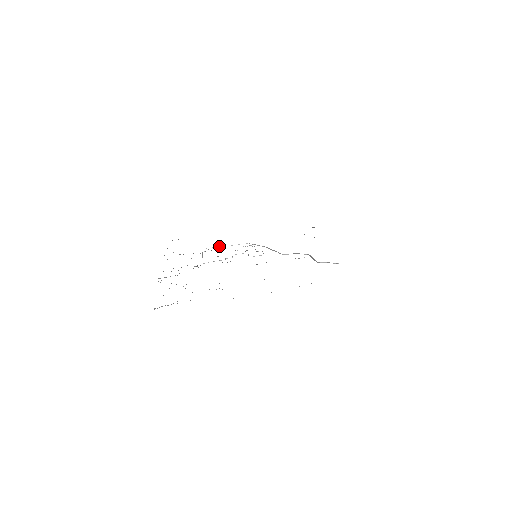
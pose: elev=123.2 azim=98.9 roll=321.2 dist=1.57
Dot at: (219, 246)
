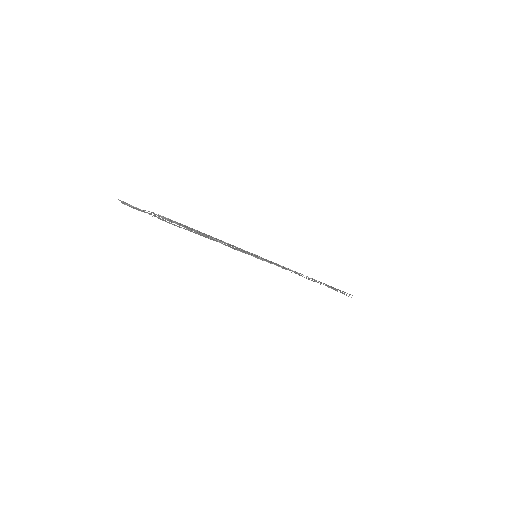
Dot at: occluded
